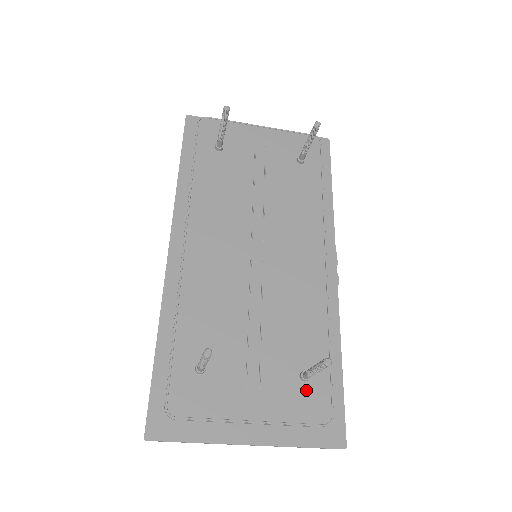
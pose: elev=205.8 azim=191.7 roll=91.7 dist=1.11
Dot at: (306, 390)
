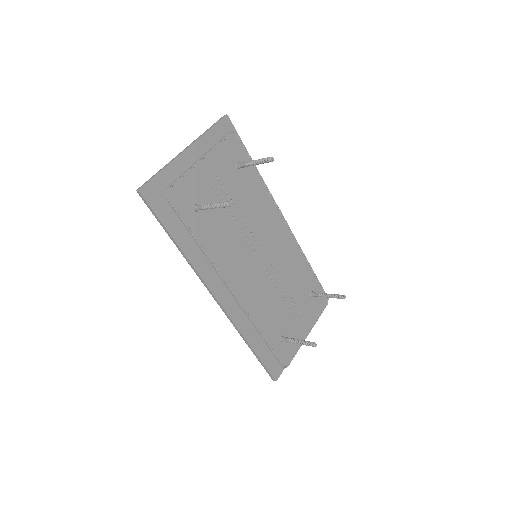
Dot at: (315, 299)
